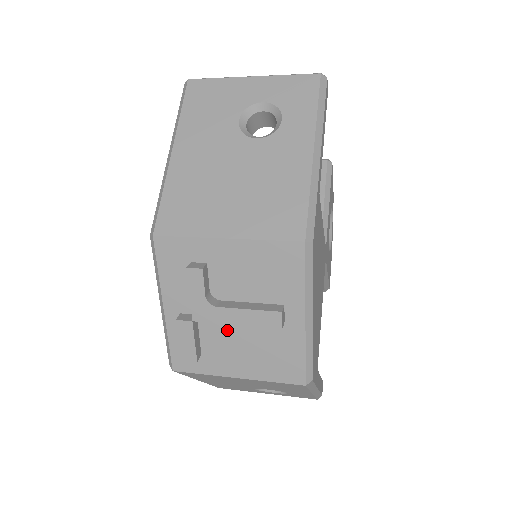
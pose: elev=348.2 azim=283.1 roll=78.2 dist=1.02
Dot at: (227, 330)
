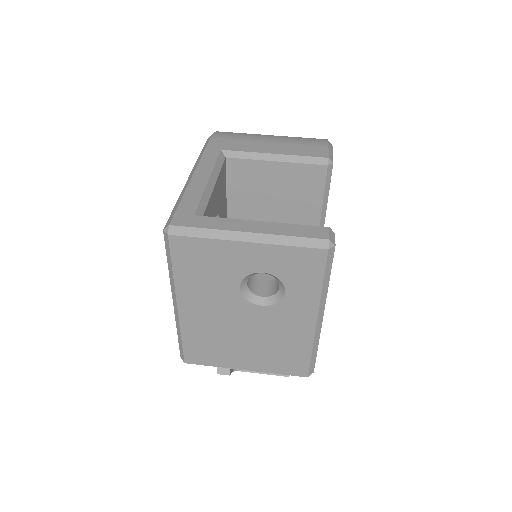
Dot at: occluded
